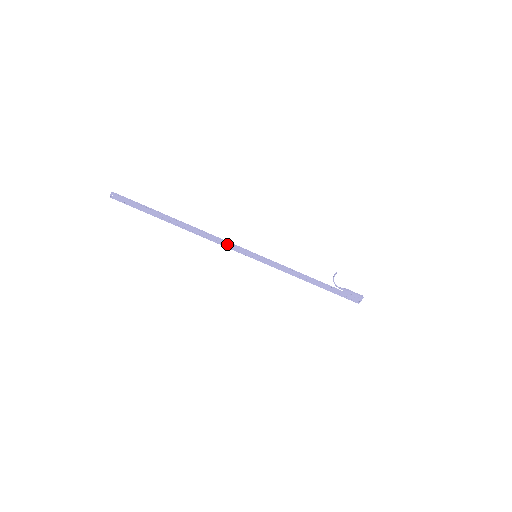
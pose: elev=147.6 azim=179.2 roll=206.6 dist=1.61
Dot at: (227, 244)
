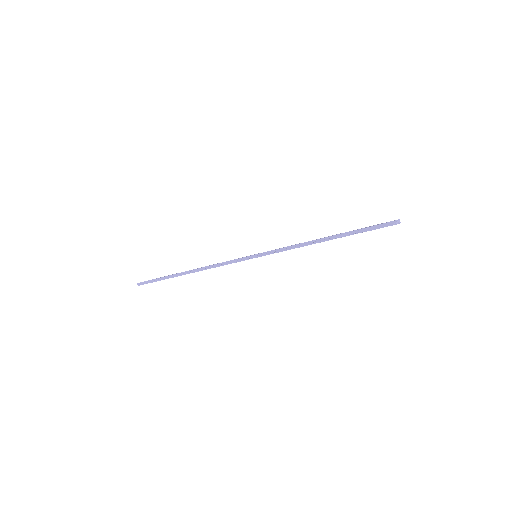
Dot at: (227, 264)
